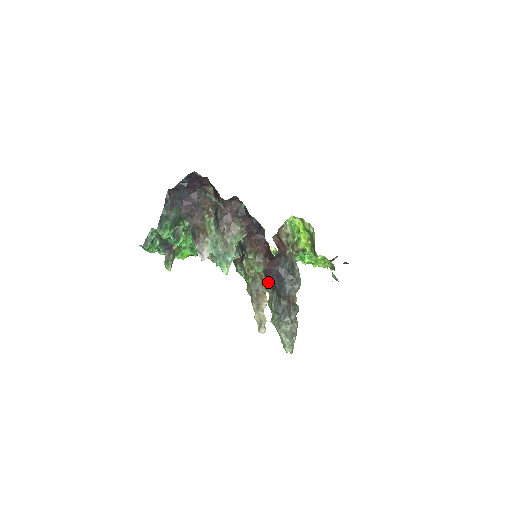
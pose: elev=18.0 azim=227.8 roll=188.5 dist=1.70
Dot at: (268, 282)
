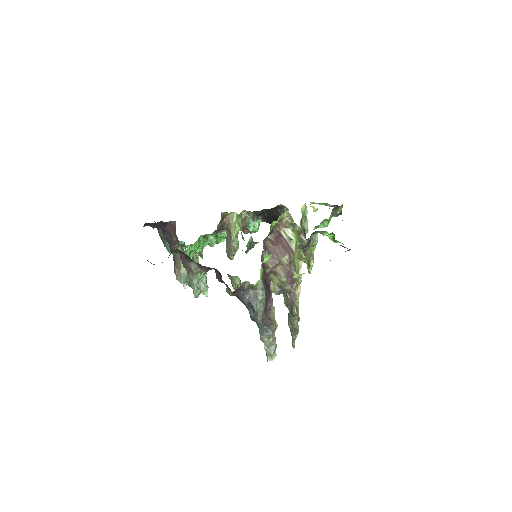
Dot at: occluded
